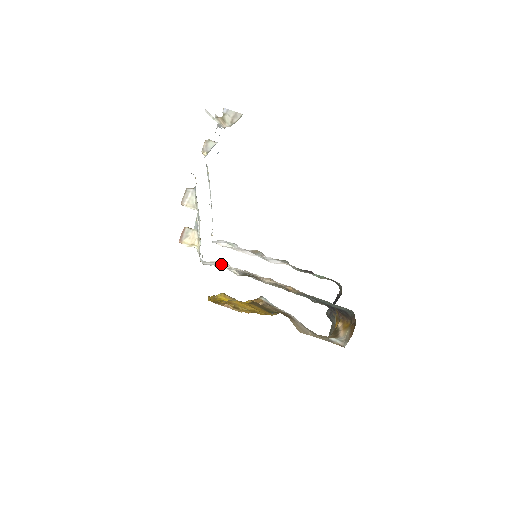
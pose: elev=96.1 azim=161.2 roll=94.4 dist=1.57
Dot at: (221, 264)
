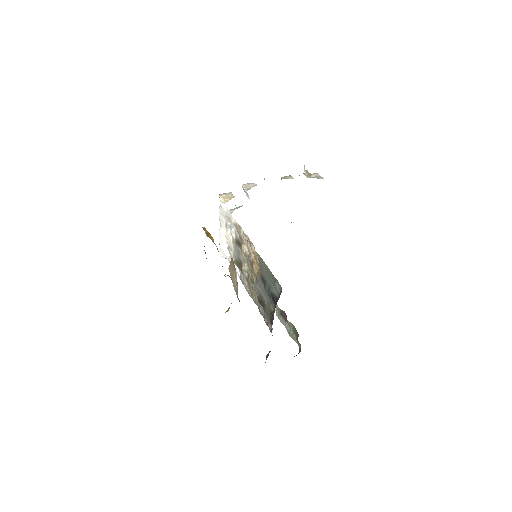
Dot at: (228, 213)
